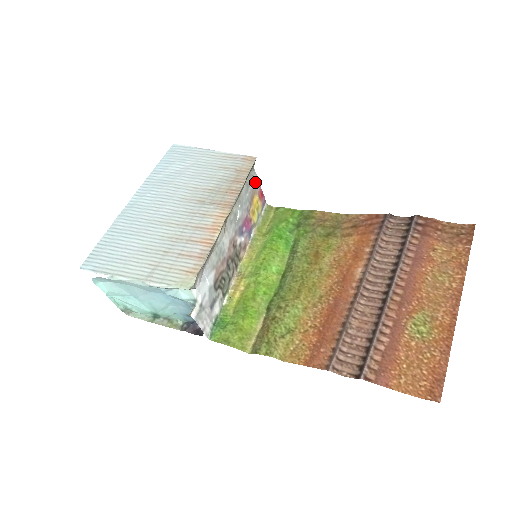
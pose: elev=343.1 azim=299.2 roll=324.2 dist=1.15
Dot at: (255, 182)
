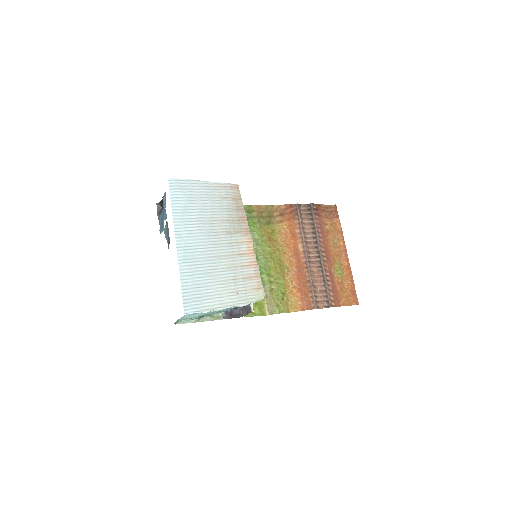
Dot at: occluded
